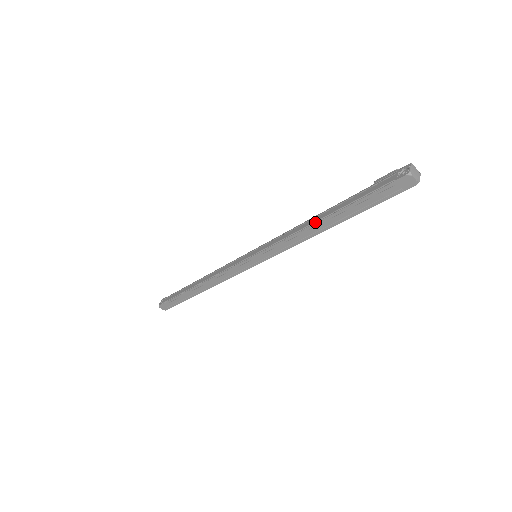
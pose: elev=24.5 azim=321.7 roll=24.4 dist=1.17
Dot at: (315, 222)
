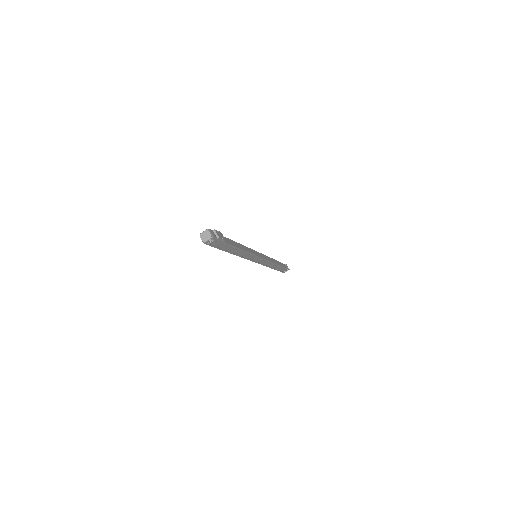
Dot at: occluded
